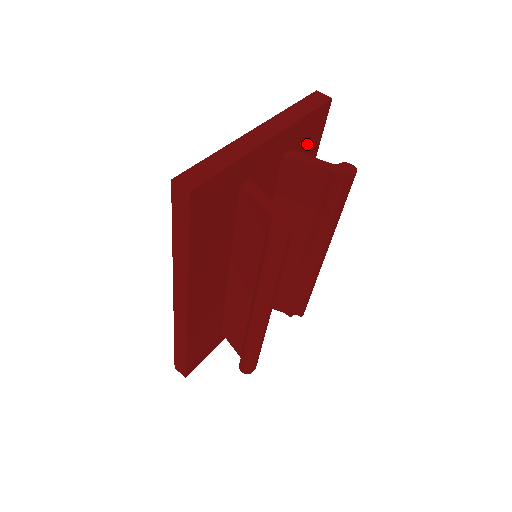
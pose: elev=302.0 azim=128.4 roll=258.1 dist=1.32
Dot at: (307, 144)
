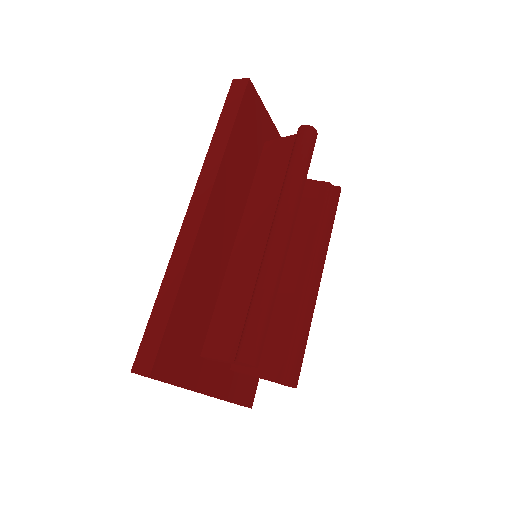
Dot at: occluded
